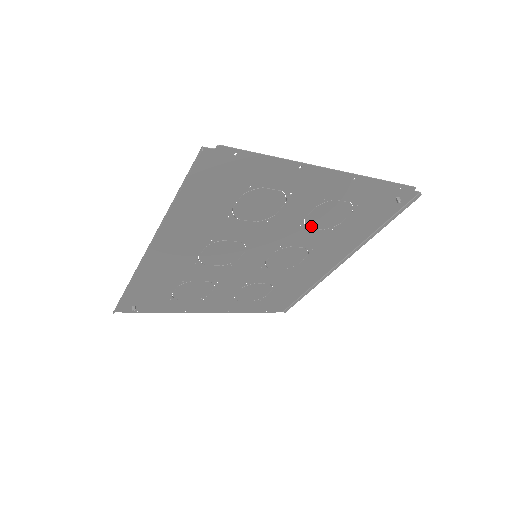
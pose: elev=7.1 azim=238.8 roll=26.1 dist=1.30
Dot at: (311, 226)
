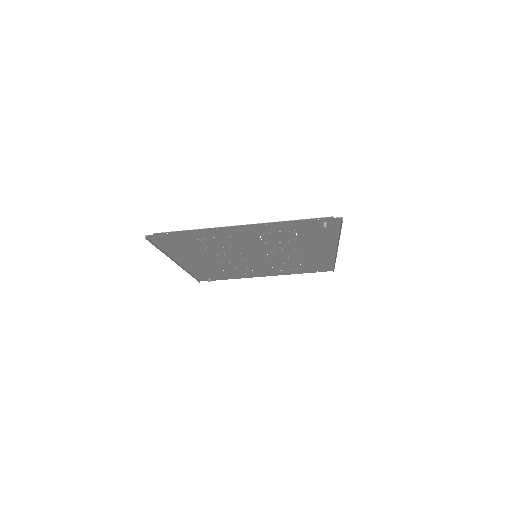
Dot at: (274, 242)
